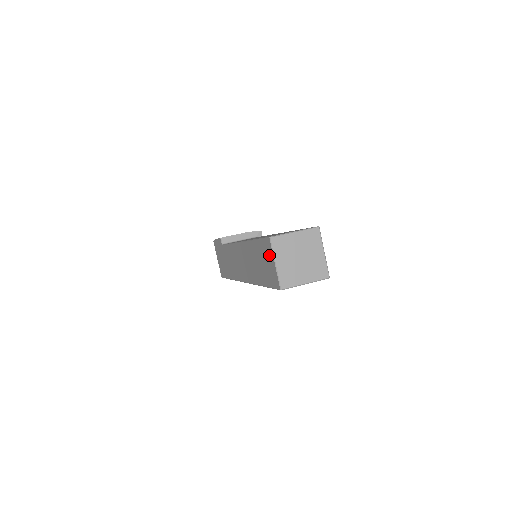
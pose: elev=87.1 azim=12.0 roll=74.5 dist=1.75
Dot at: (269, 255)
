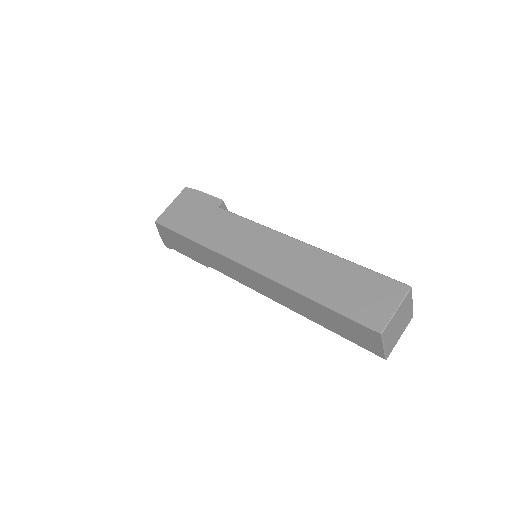
Dot at: (389, 295)
